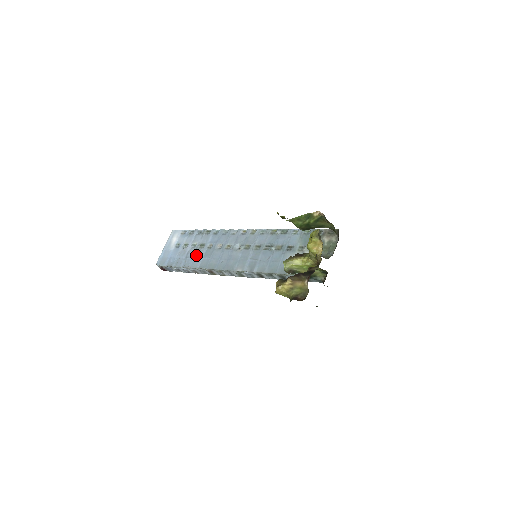
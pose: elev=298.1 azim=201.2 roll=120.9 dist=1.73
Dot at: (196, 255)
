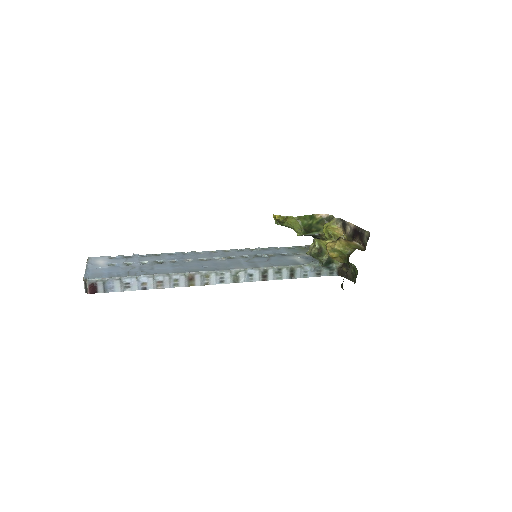
Dot at: (158, 267)
